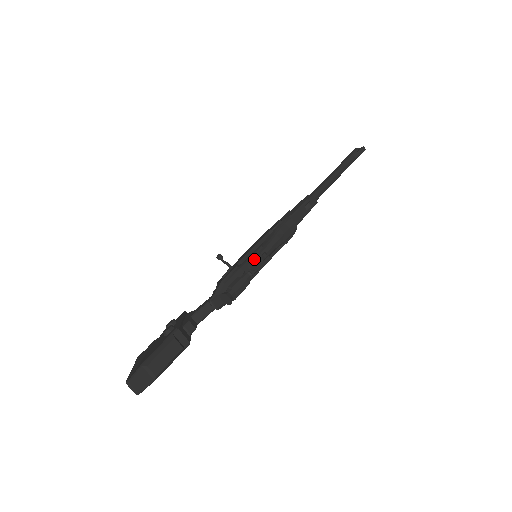
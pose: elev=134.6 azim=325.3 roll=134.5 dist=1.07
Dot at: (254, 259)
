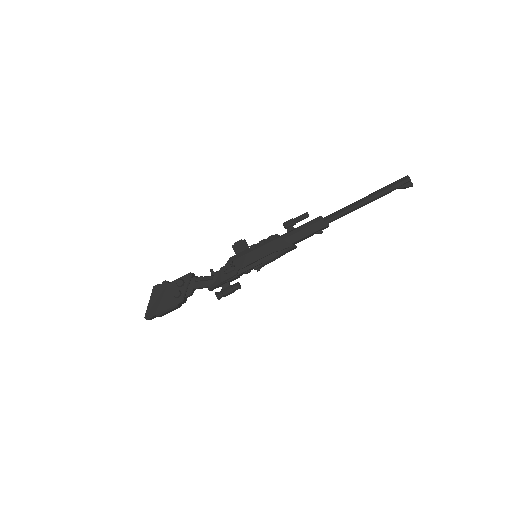
Dot at: (251, 269)
